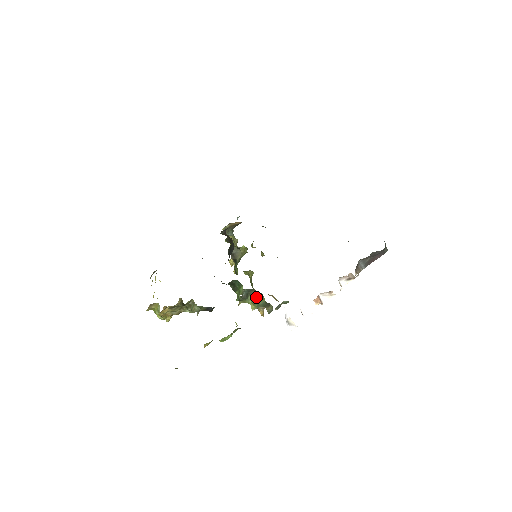
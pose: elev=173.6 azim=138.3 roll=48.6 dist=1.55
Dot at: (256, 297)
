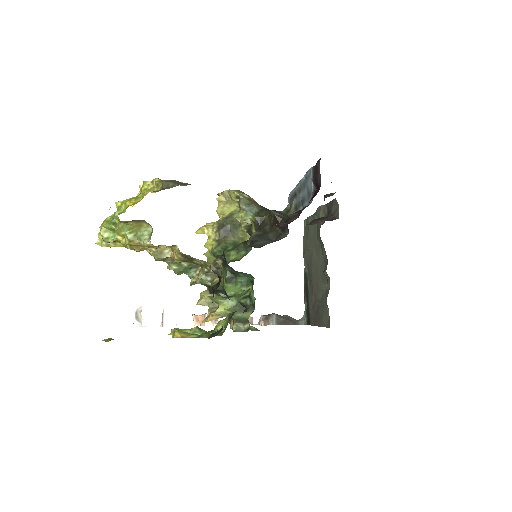
Dot at: (240, 305)
